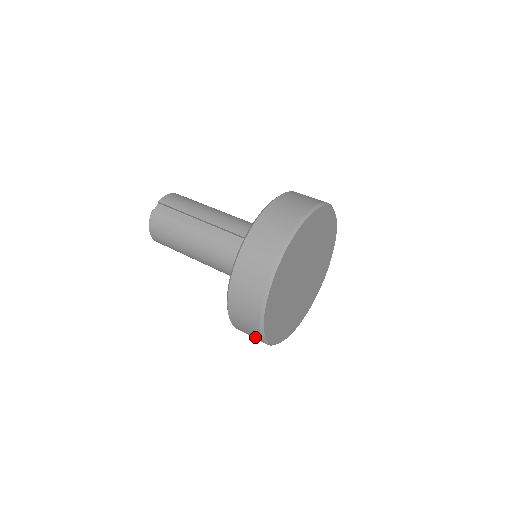
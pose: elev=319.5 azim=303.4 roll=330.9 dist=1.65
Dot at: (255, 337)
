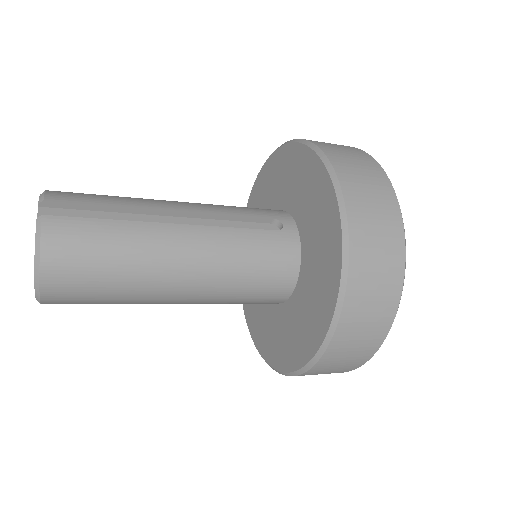
Dot at: (359, 356)
